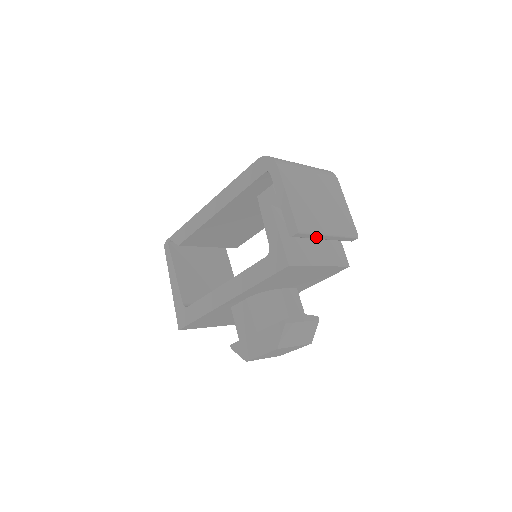
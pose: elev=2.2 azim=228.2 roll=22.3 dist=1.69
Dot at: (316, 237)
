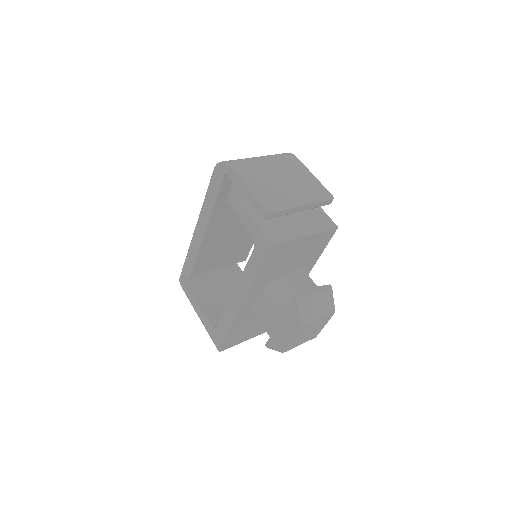
Dot at: (290, 212)
